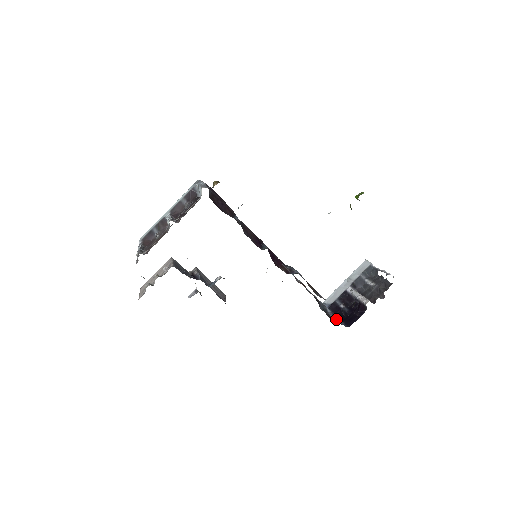
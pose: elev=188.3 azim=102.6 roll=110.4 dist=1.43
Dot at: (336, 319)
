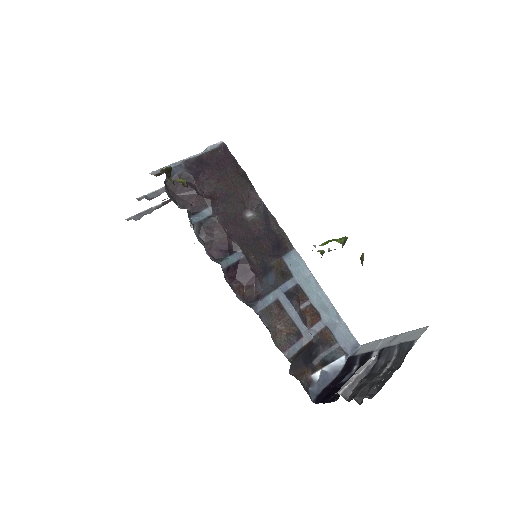
Dot at: (322, 381)
